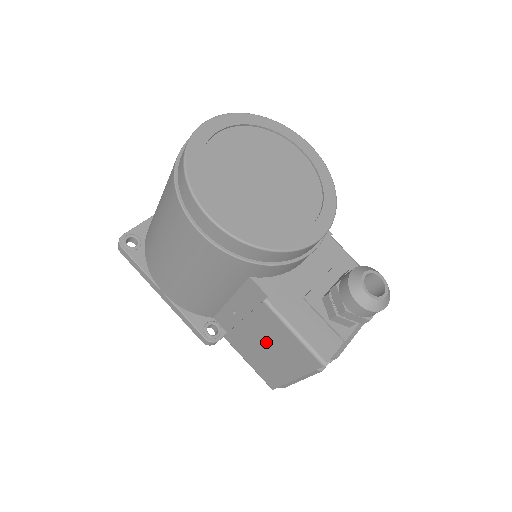
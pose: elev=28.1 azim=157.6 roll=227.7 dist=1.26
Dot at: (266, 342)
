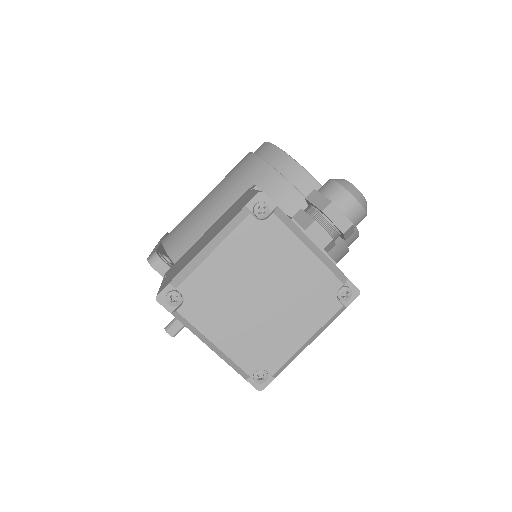
Dot at: (213, 229)
